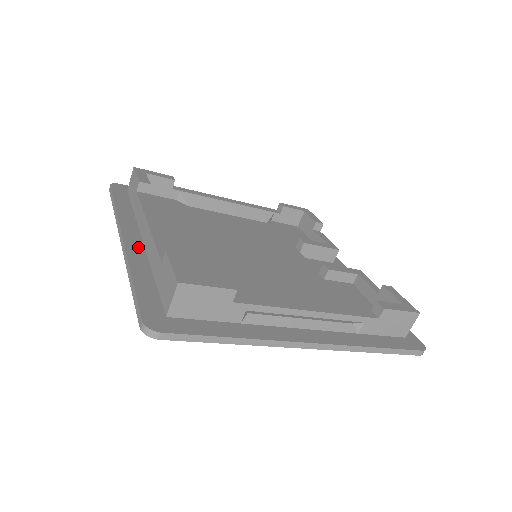
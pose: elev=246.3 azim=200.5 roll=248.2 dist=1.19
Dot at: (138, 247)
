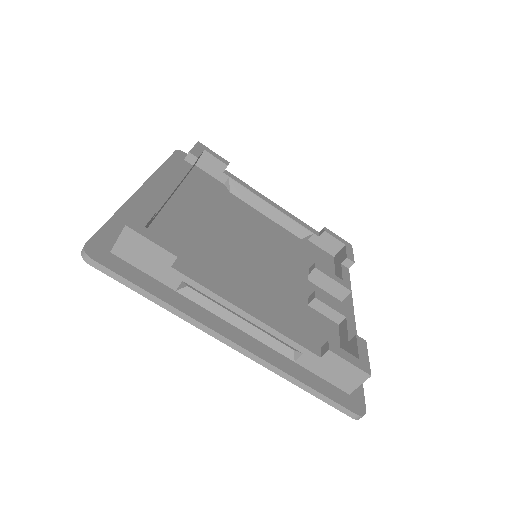
Dot at: (146, 199)
